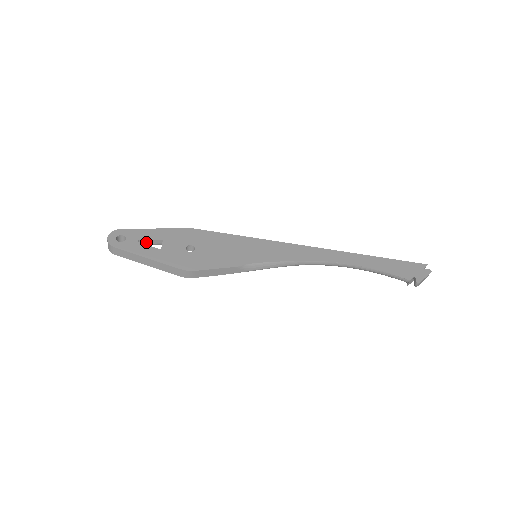
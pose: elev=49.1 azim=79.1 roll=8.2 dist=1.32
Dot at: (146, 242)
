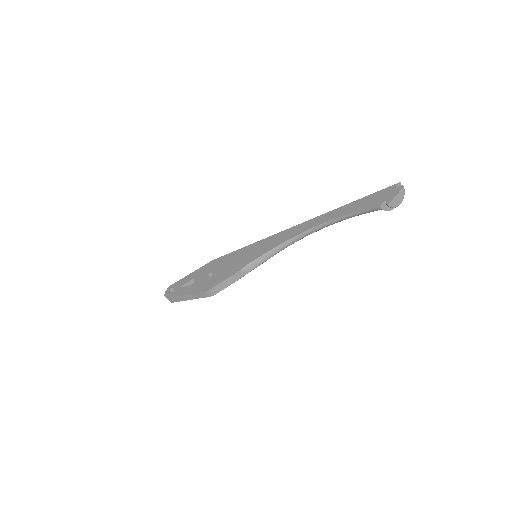
Dot at: (187, 285)
